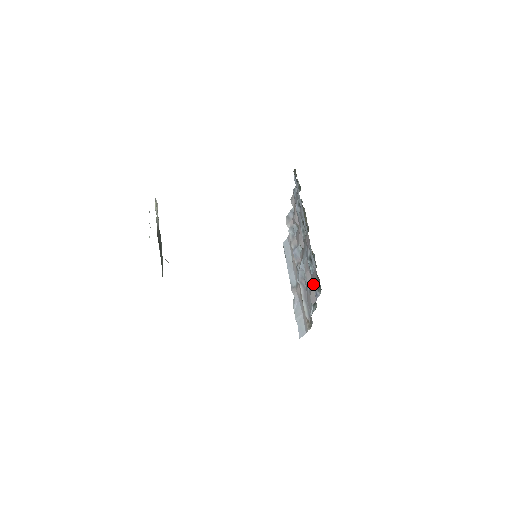
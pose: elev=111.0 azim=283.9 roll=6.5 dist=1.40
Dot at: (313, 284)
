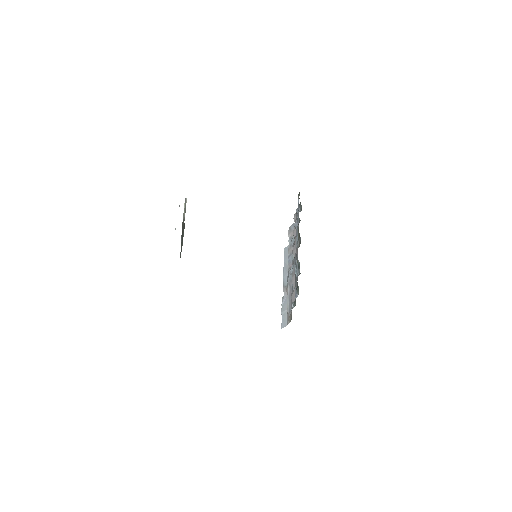
Dot at: (295, 287)
